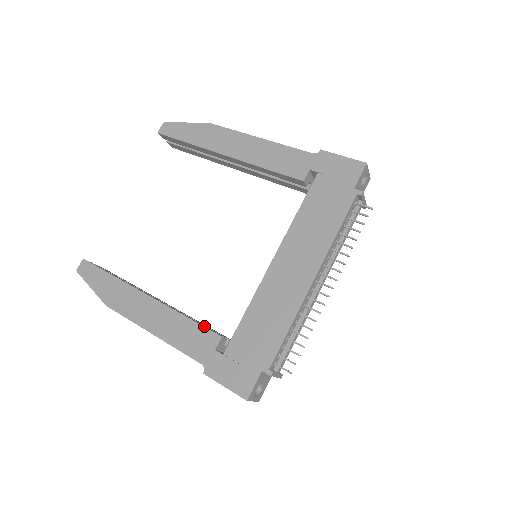
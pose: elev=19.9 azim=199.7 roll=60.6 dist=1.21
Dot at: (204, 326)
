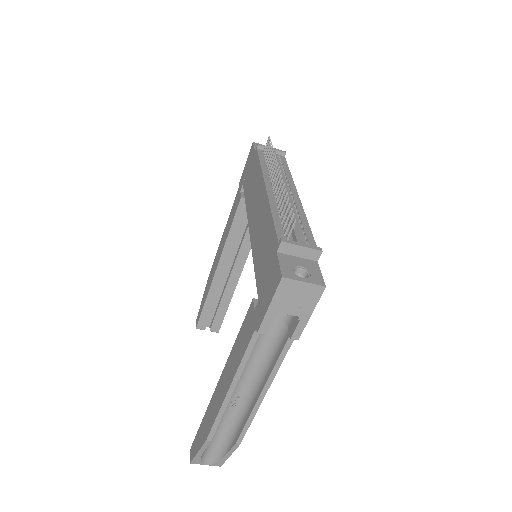
Dot at: occluded
